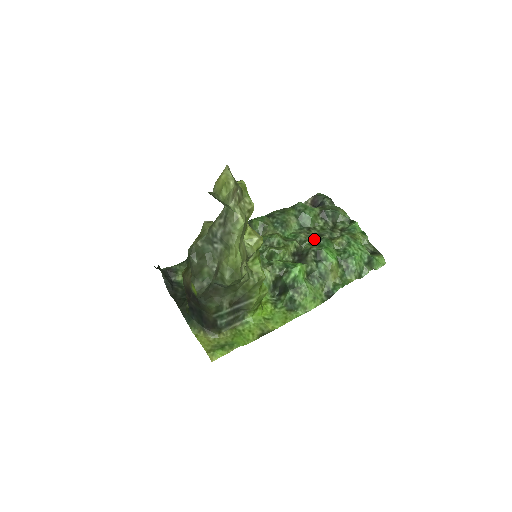
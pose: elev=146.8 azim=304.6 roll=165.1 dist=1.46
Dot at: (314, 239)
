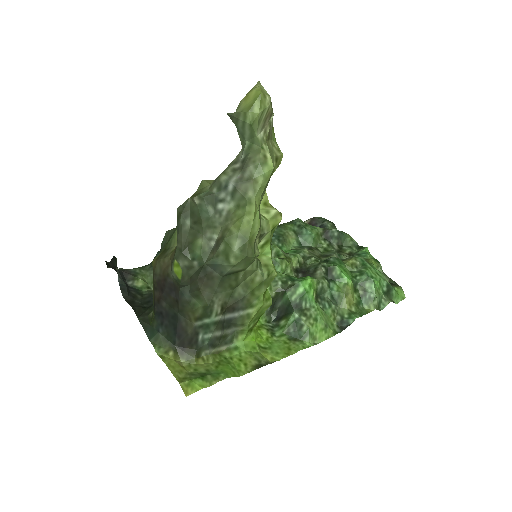
Dot at: (319, 258)
